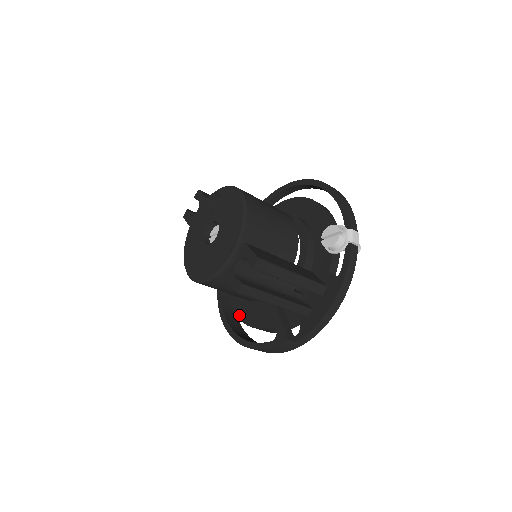
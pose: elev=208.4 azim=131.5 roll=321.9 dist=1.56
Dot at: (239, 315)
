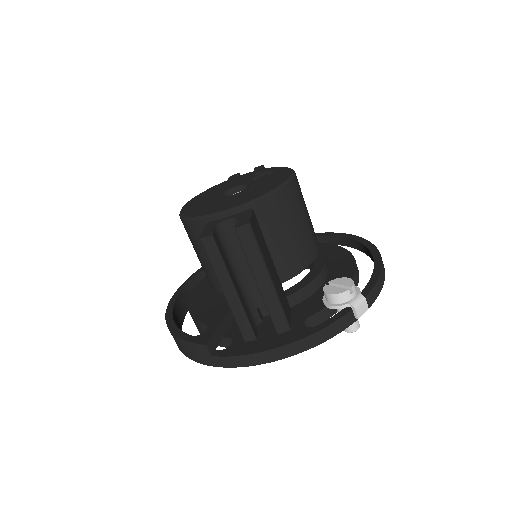
Dot at: (192, 298)
